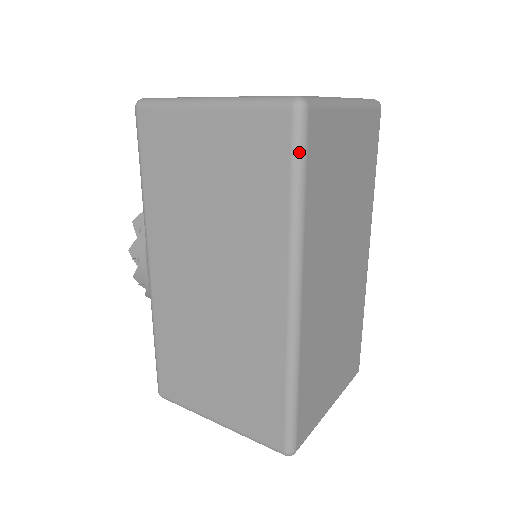
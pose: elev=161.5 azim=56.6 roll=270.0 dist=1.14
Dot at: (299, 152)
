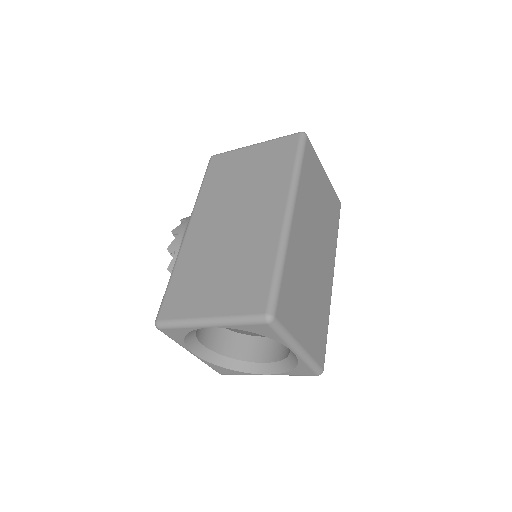
Dot at: (301, 147)
